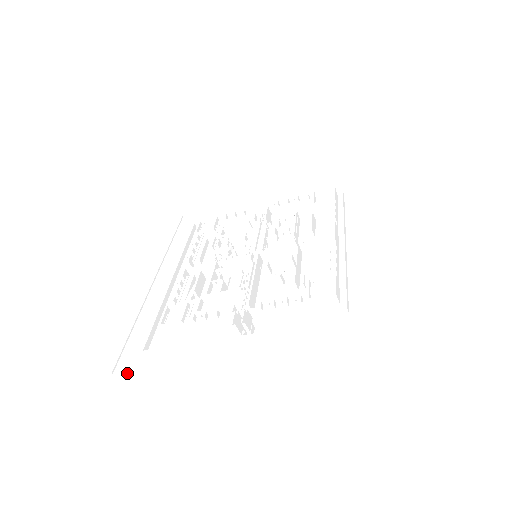
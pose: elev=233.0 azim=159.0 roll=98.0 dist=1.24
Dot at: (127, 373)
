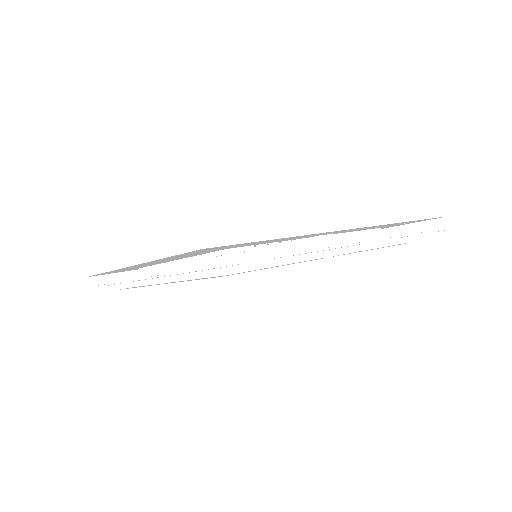
Dot at: occluded
